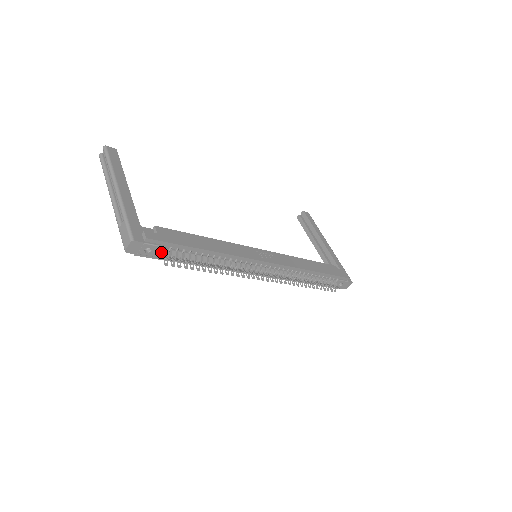
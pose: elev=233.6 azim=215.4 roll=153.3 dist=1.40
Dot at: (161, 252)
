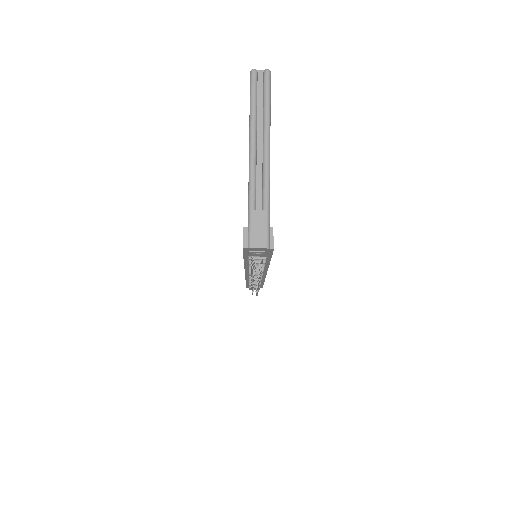
Dot at: (258, 256)
